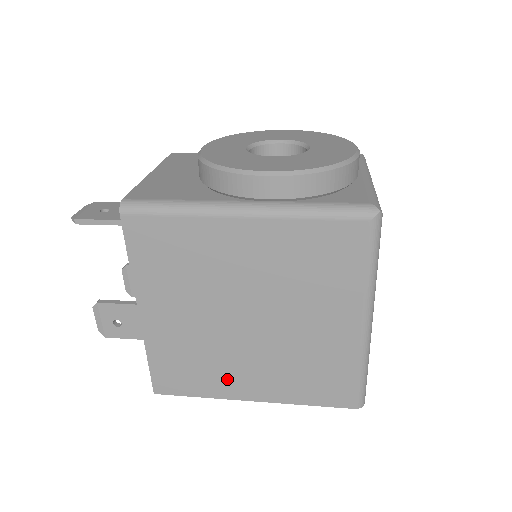
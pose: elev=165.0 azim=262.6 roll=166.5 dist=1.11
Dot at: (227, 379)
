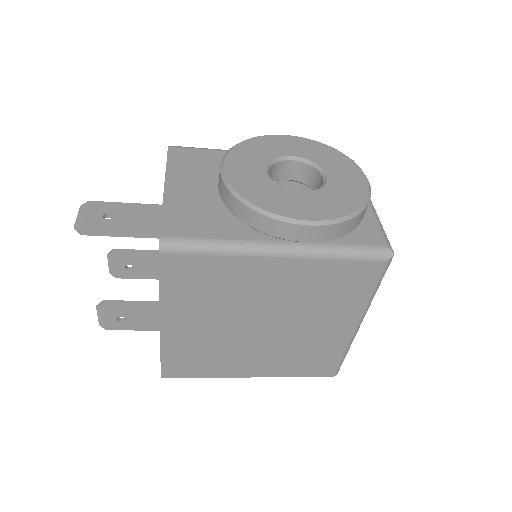
Dot at: (232, 365)
